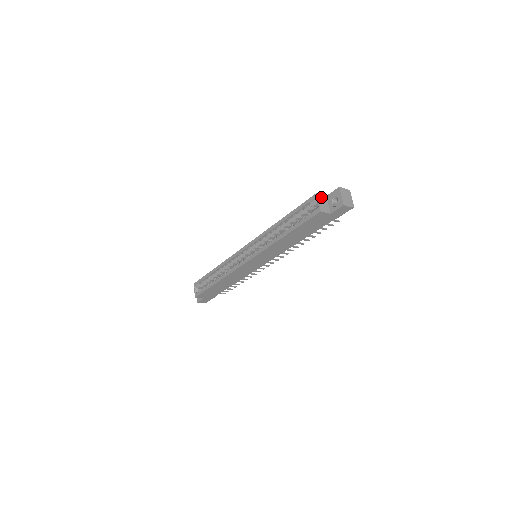
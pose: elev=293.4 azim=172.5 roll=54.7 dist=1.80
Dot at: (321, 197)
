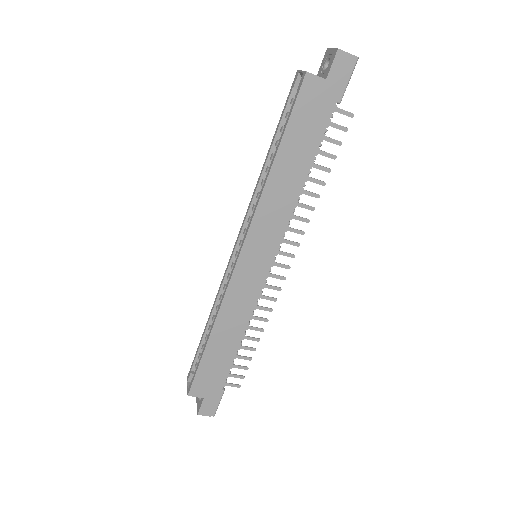
Dot at: occluded
